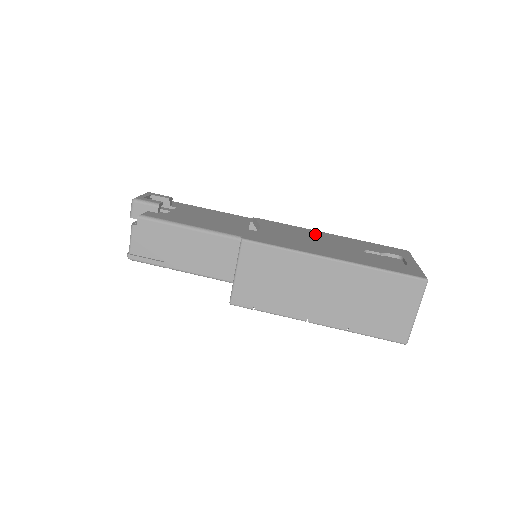
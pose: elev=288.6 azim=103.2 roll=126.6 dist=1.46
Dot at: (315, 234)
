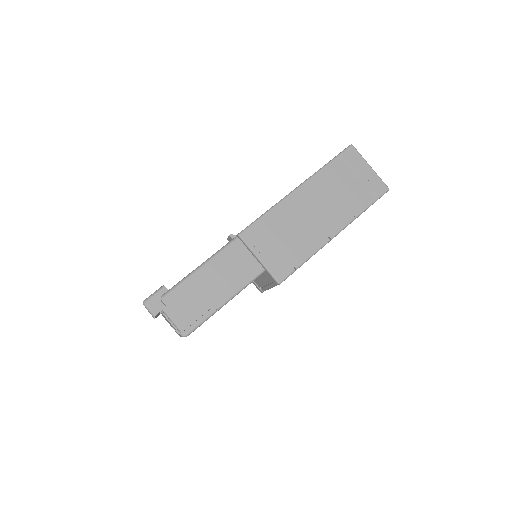
Dot at: occluded
